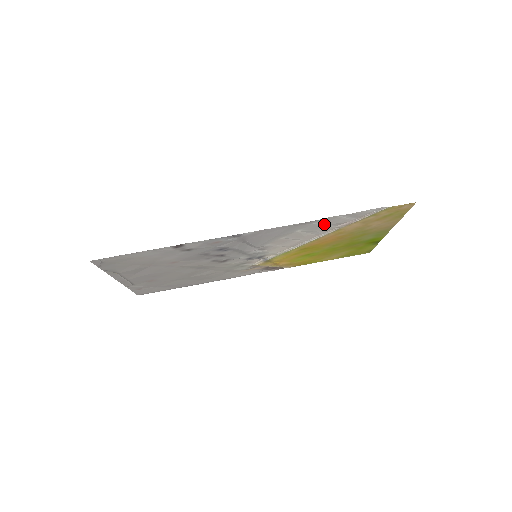
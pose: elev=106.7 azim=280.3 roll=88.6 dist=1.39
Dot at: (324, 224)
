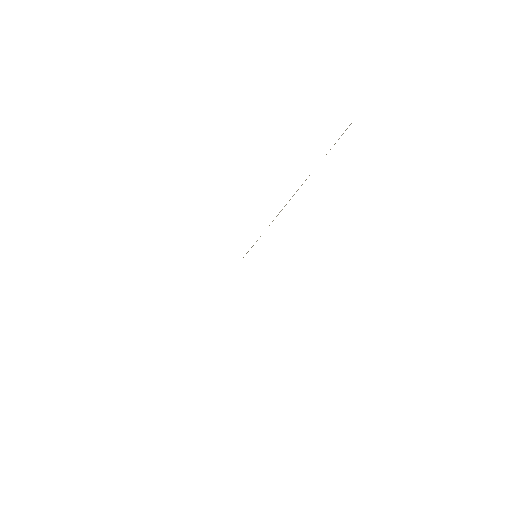
Dot at: occluded
